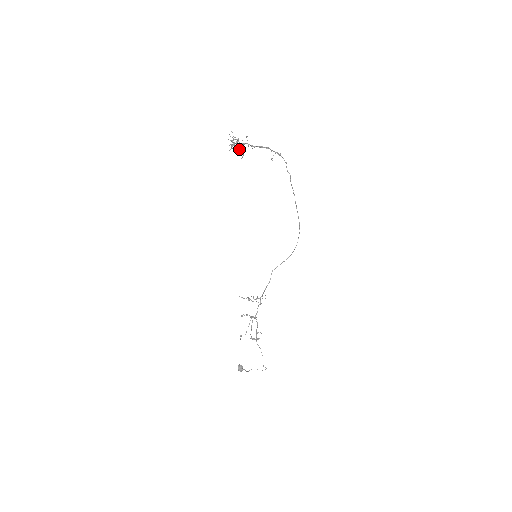
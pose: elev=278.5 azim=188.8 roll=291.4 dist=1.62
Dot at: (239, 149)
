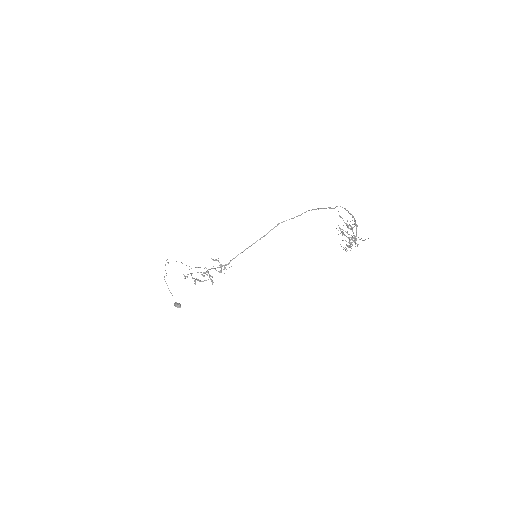
Dot at: (349, 247)
